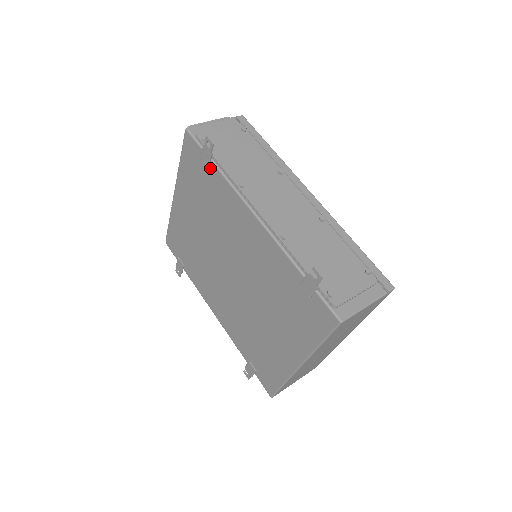
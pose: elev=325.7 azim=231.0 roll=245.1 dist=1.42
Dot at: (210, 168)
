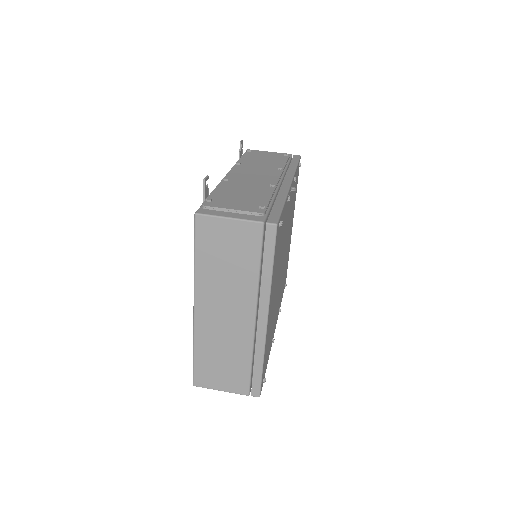
Dot at: occluded
